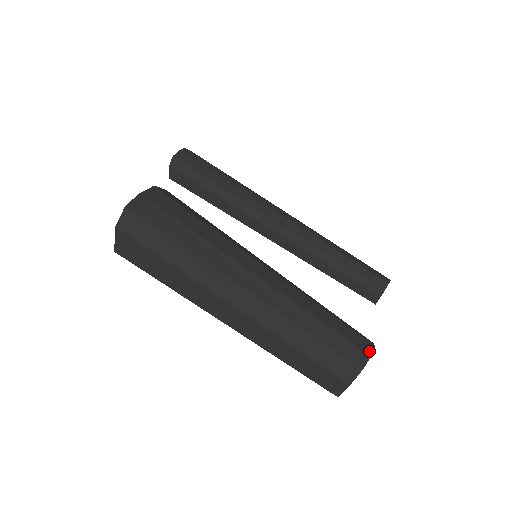
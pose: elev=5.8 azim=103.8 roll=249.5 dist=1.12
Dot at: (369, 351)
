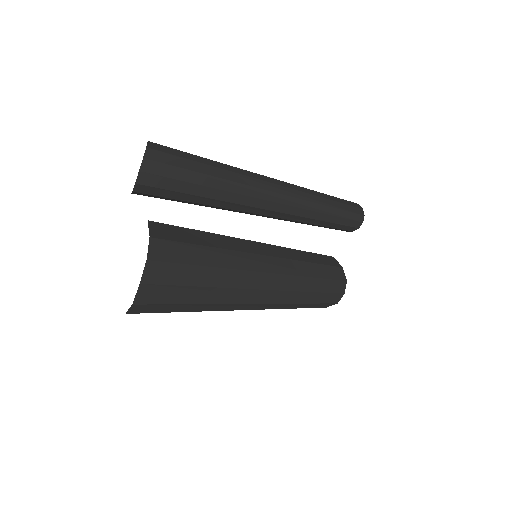
Dot at: (344, 290)
